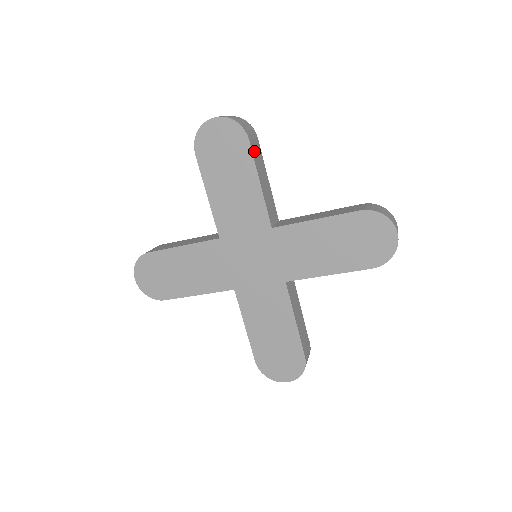
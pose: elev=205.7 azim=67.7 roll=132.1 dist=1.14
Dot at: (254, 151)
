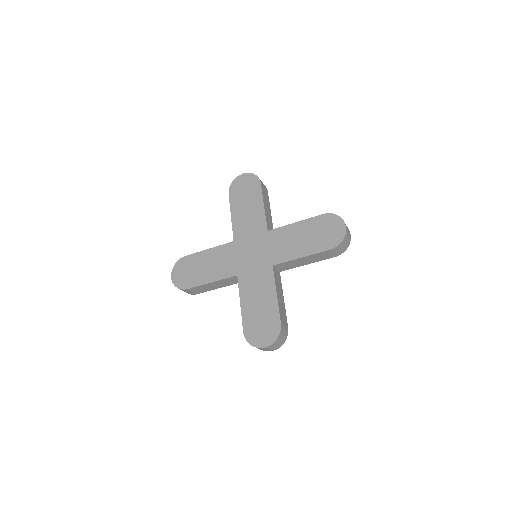
Dot at: (263, 191)
